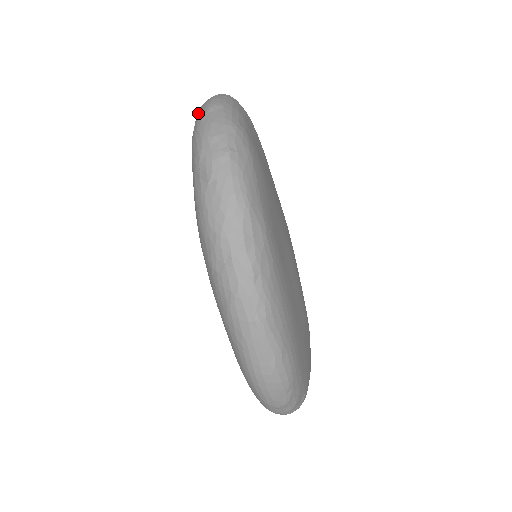
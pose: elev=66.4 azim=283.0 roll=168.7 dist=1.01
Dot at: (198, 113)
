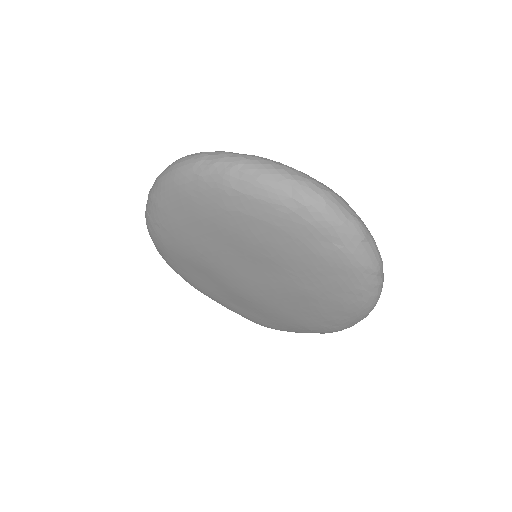
Dot at: occluded
